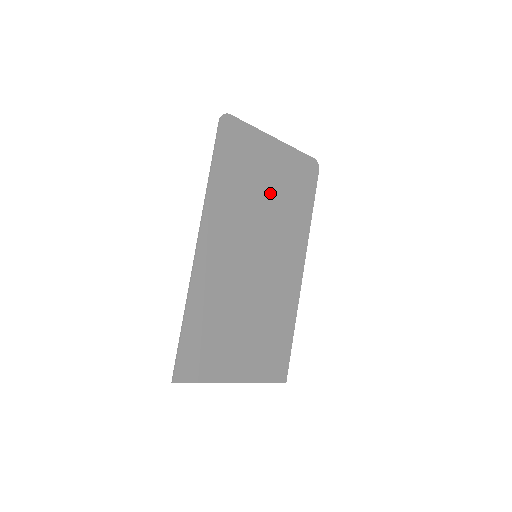
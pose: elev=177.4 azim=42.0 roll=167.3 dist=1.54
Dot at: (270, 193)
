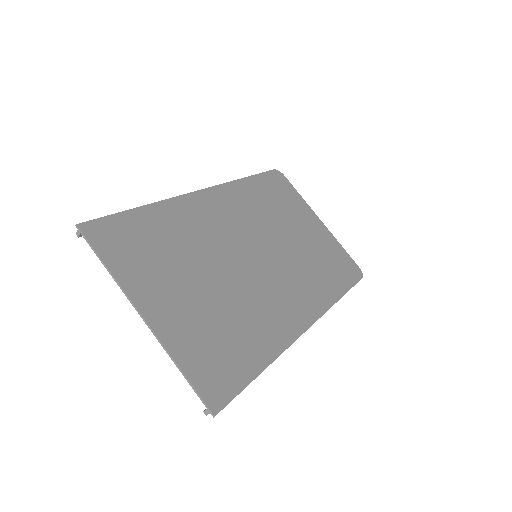
Dot at: (298, 238)
